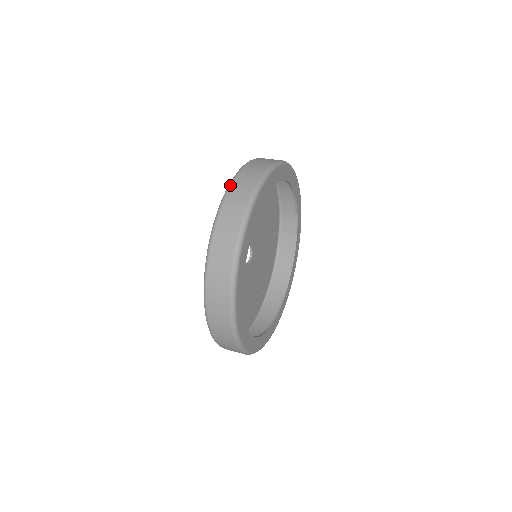
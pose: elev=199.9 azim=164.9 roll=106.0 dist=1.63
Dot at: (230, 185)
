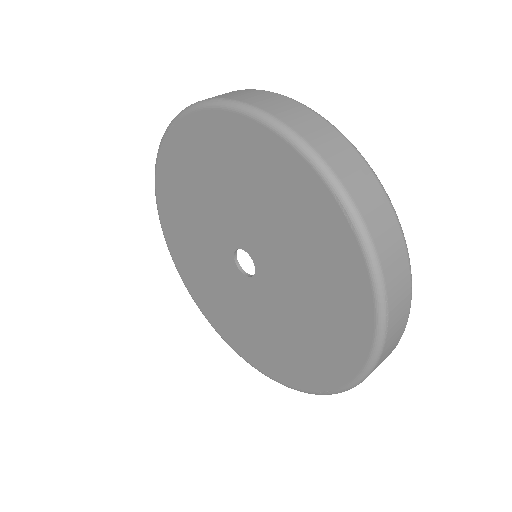
Dot at: (352, 201)
